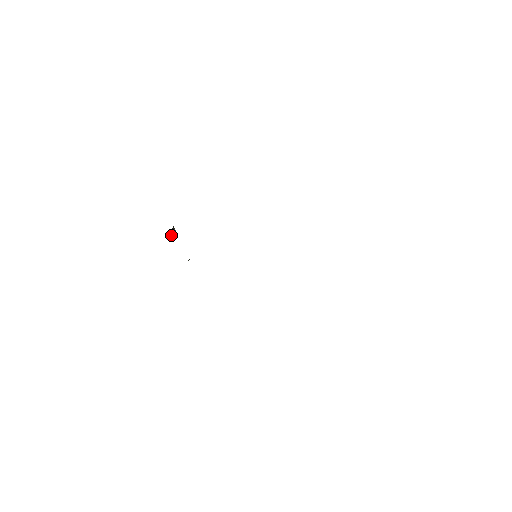
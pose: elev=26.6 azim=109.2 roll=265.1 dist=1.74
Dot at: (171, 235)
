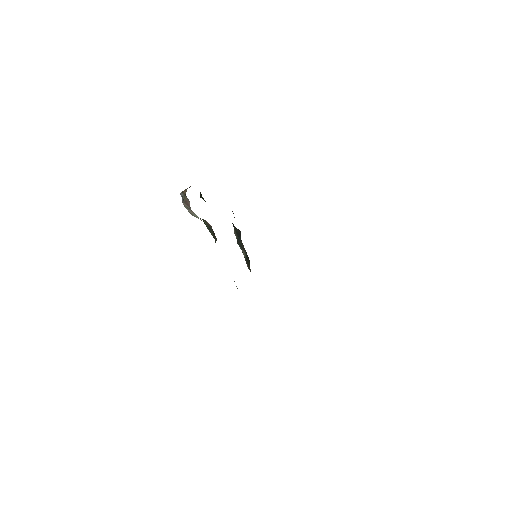
Dot at: (189, 202)
